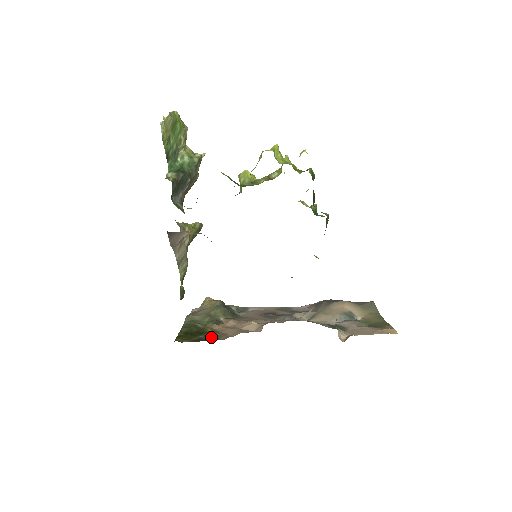
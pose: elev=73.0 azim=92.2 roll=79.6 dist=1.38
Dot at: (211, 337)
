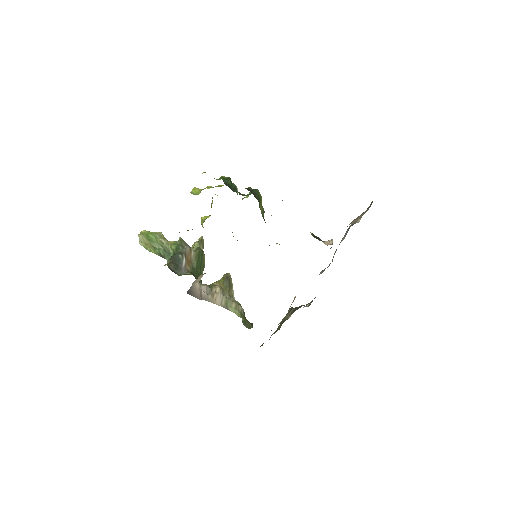
Dot at: occluded
